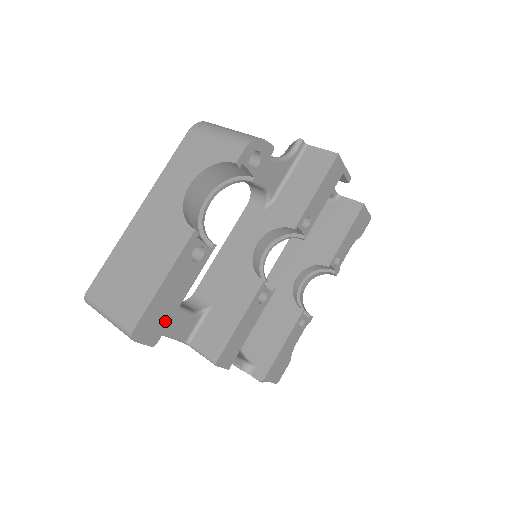
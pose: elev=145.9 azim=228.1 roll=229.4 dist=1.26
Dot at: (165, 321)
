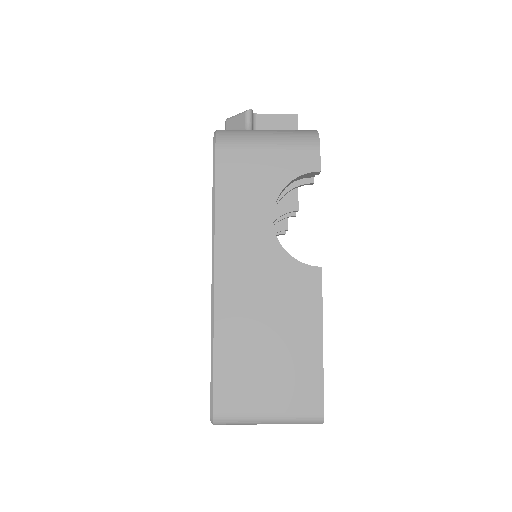
Dot at: occluded
